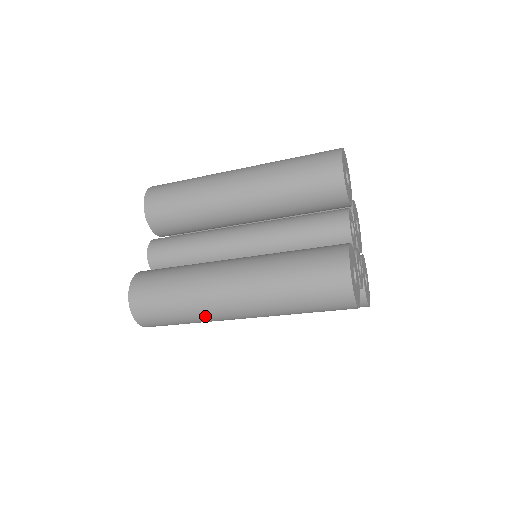
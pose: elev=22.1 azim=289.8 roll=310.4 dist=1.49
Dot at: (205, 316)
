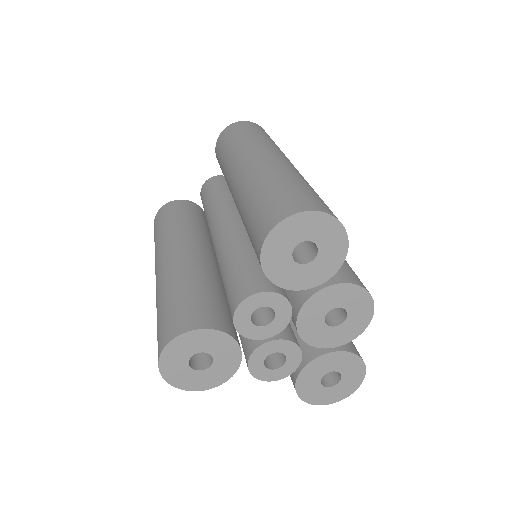
Dot at: occluded
